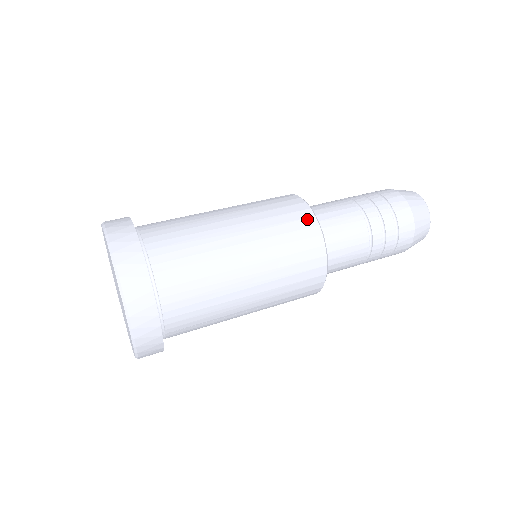
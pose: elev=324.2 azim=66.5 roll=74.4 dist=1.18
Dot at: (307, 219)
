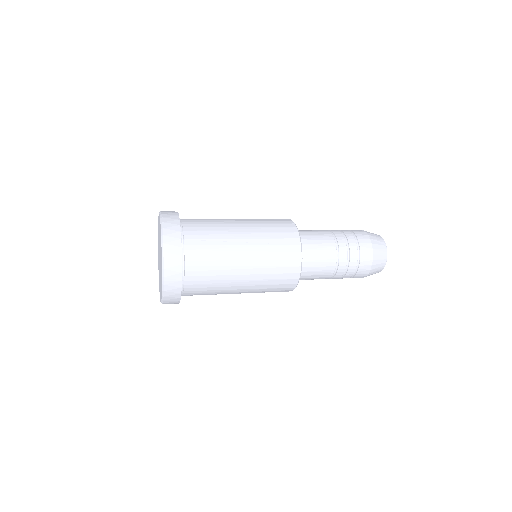
Dot at: occluded
